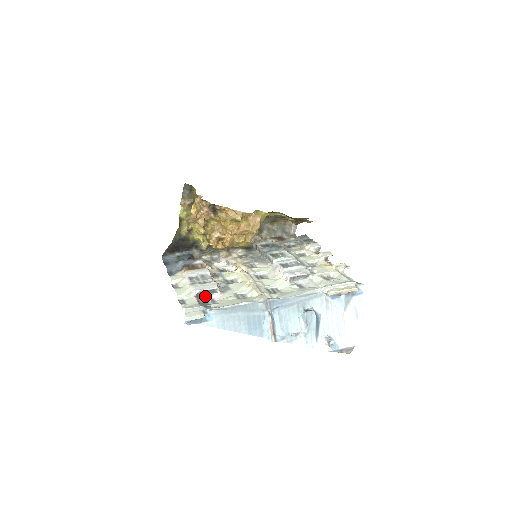
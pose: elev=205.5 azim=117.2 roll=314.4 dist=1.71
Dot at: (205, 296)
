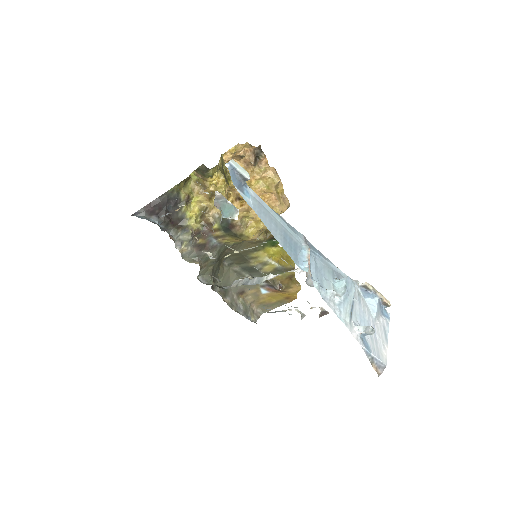
Dot at: (220, 210)
